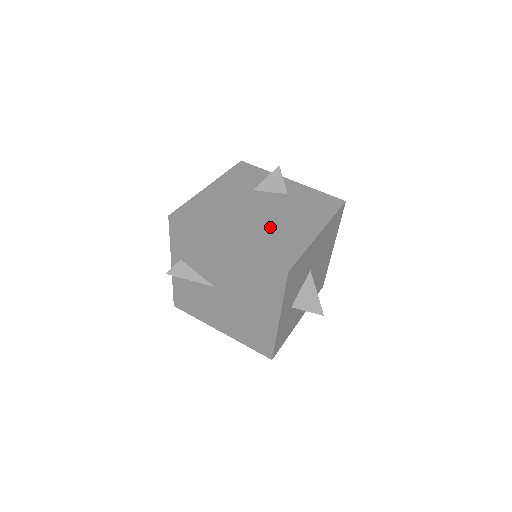
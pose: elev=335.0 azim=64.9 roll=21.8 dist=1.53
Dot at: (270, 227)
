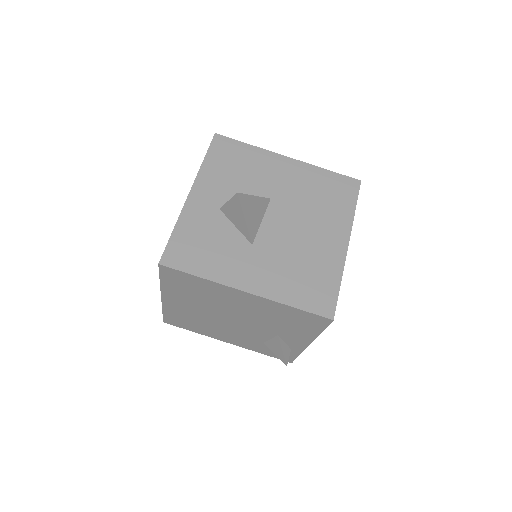
Dot at: occluded
